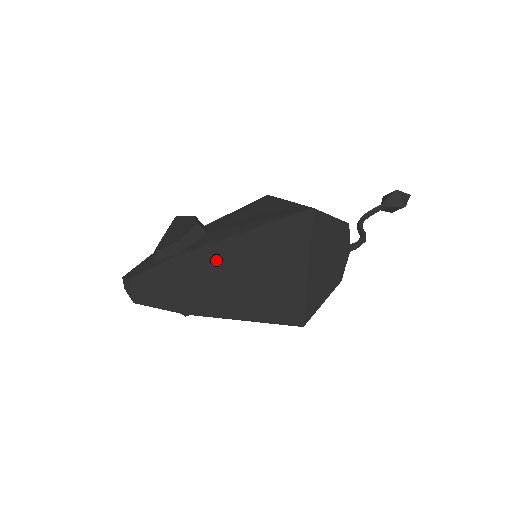
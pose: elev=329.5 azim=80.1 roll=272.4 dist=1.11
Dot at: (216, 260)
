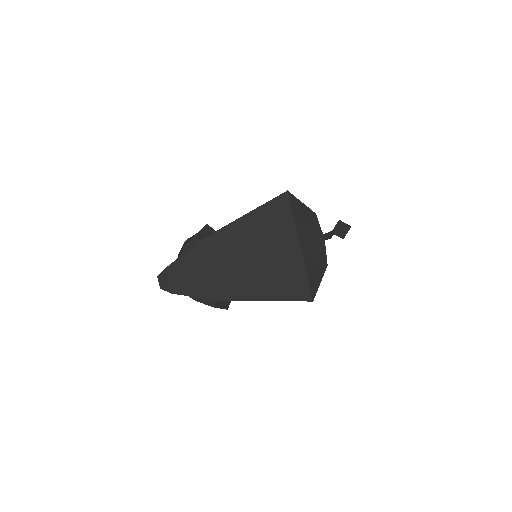
Dot at: (229, 243)
